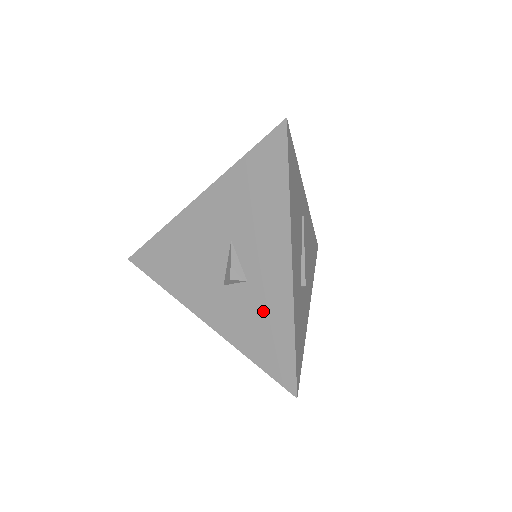
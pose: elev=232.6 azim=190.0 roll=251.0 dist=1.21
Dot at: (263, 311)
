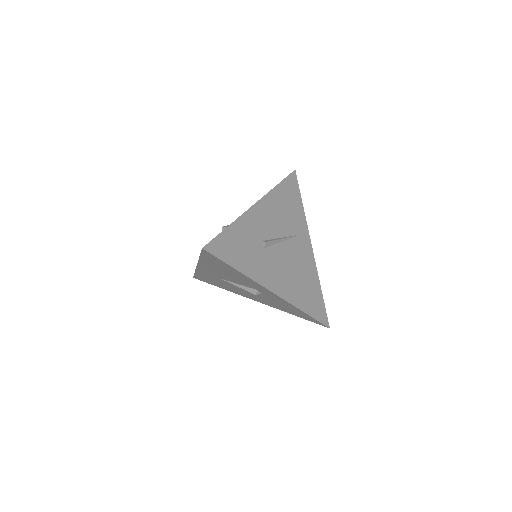
Dot at: occluded
